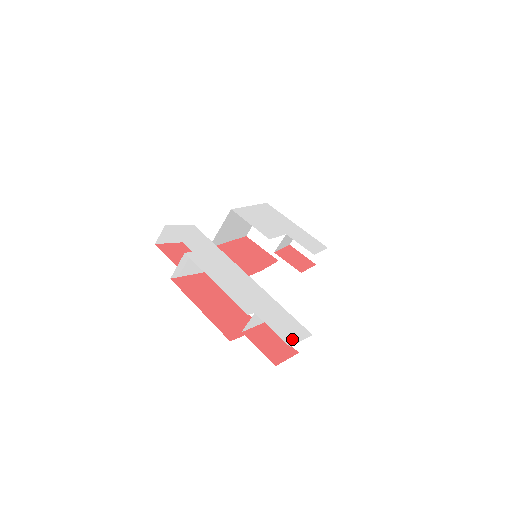
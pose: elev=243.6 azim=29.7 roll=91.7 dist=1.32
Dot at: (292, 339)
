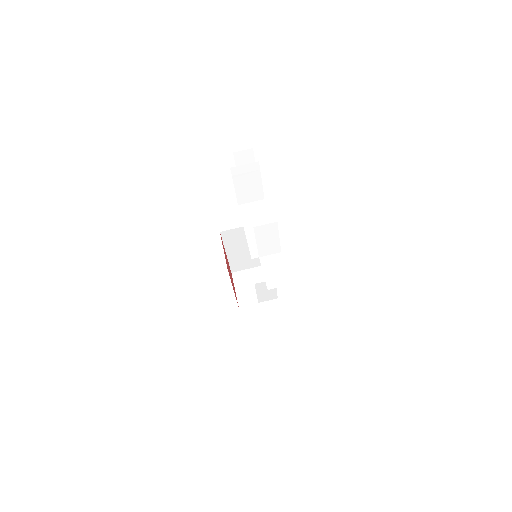
Dot at: occluded
